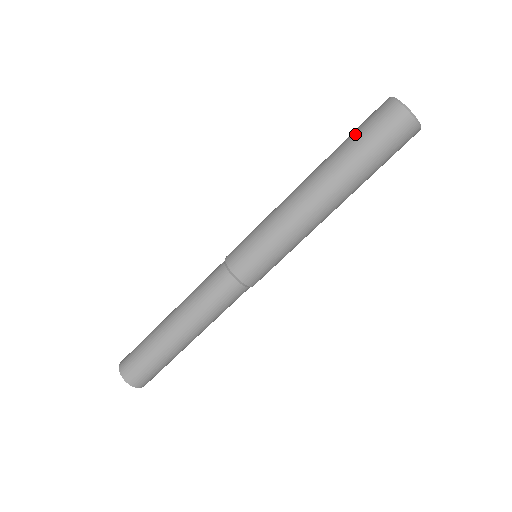
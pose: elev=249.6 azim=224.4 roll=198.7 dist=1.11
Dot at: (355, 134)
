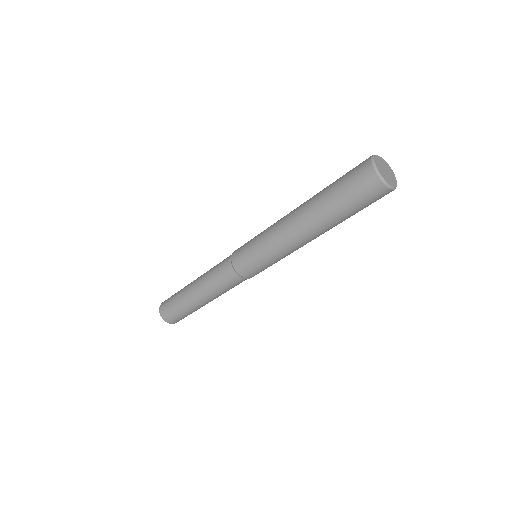
Dot at: (337, 188)
